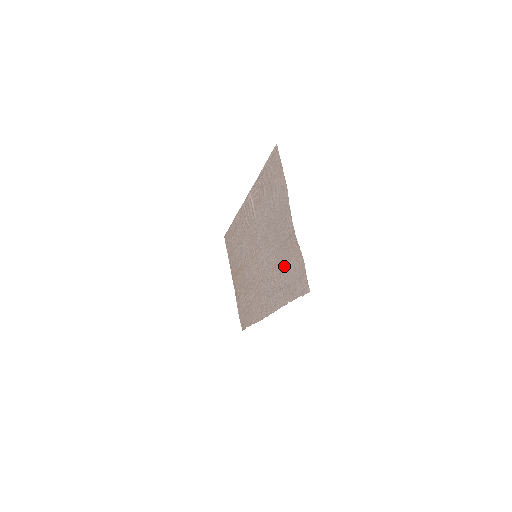
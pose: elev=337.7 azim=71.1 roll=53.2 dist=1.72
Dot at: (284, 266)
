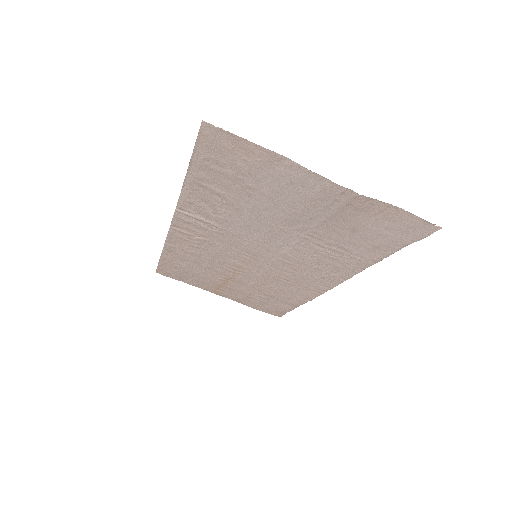
Dot at: (344, 235)
